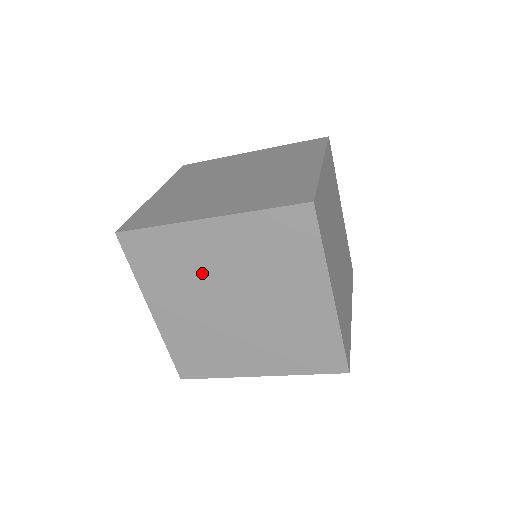
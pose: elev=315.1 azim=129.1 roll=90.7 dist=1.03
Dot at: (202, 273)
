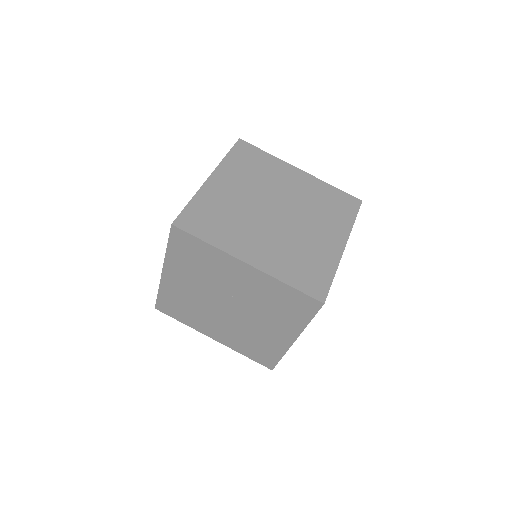
Dot at: (218, 281)
